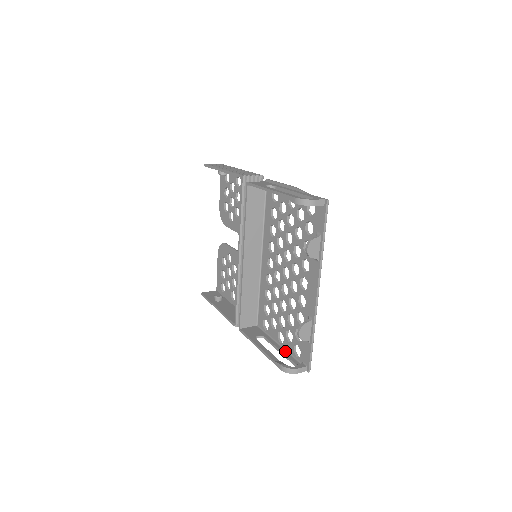
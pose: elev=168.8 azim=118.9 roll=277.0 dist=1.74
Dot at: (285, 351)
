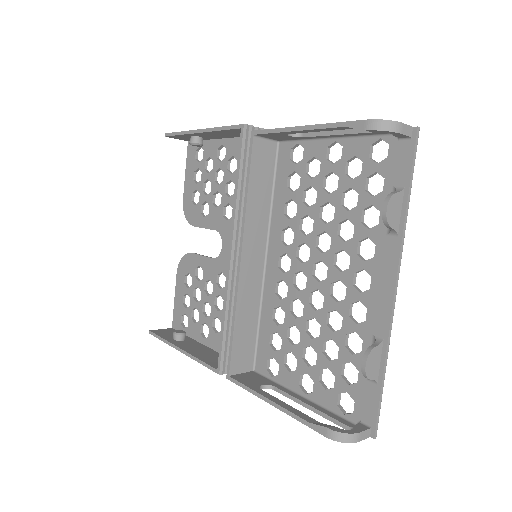
Dot at: (318, 406)
